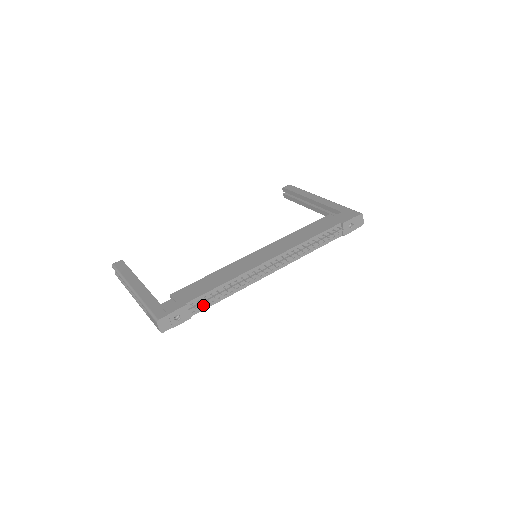
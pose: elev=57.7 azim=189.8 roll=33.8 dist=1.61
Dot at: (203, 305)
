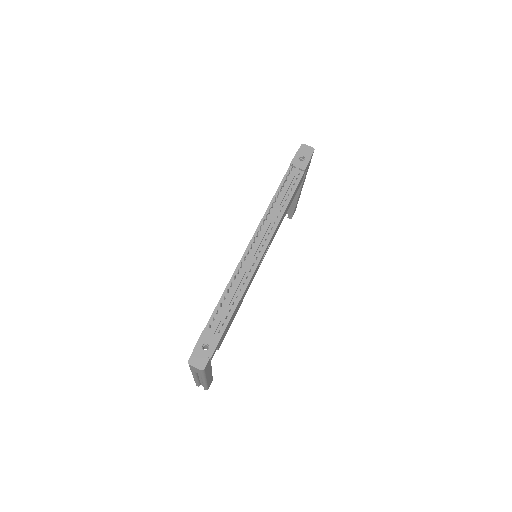
Dot at: (223, 320)
